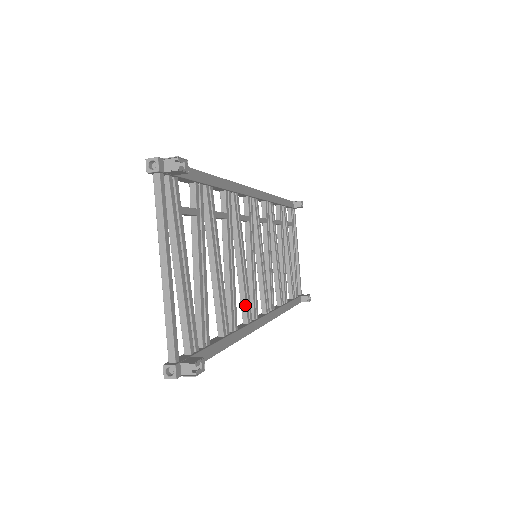
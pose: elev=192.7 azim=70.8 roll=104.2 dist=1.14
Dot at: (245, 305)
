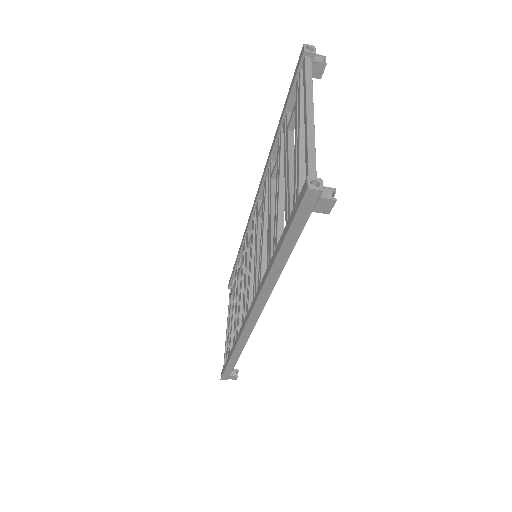
Dot at: occluded
